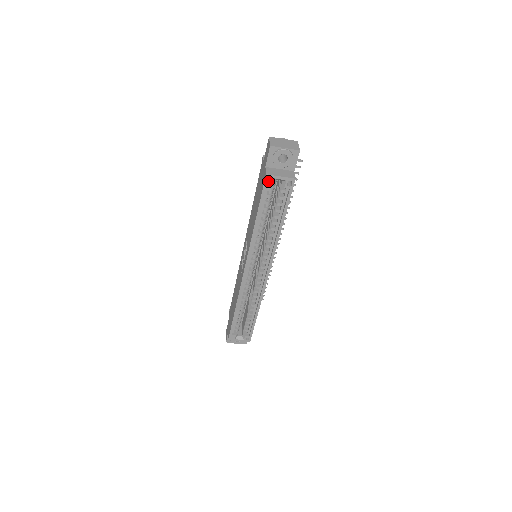
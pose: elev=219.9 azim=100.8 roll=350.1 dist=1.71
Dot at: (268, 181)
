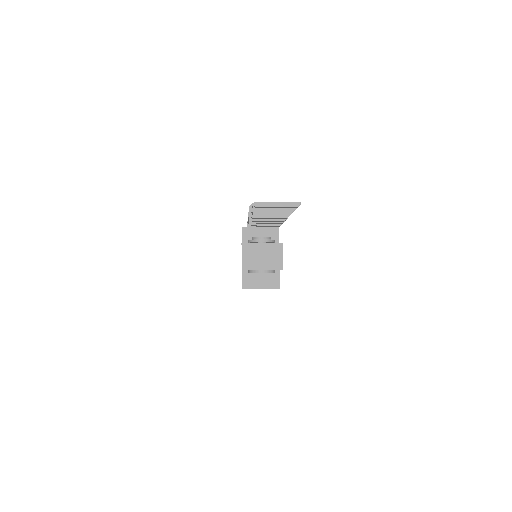
Dot at: occluded
